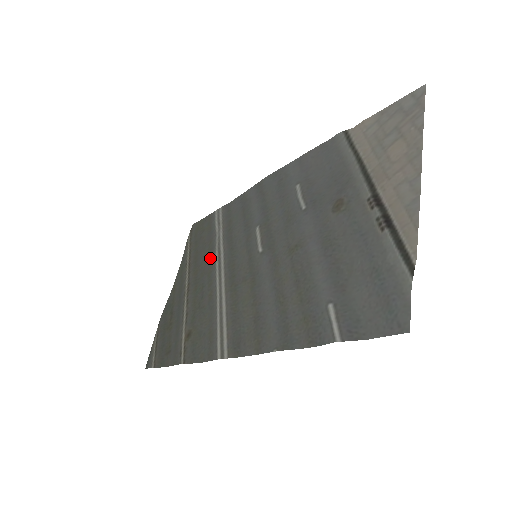
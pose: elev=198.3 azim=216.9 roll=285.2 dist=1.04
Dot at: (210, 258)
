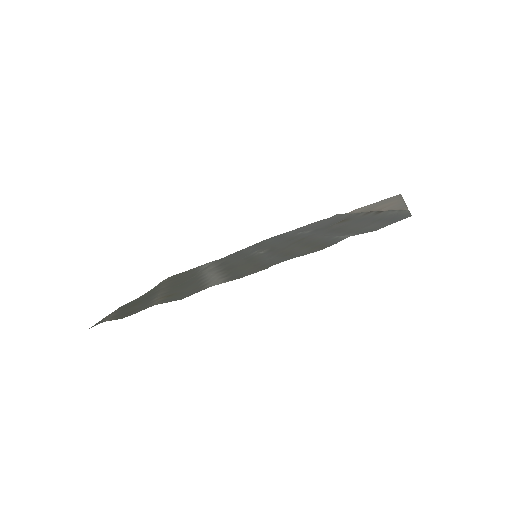
Dot at: (195, 275)
